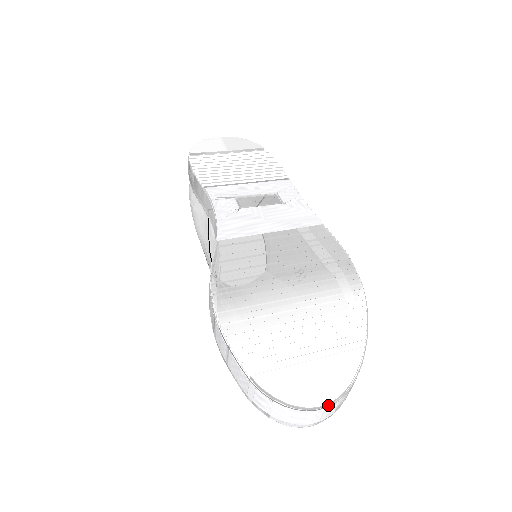
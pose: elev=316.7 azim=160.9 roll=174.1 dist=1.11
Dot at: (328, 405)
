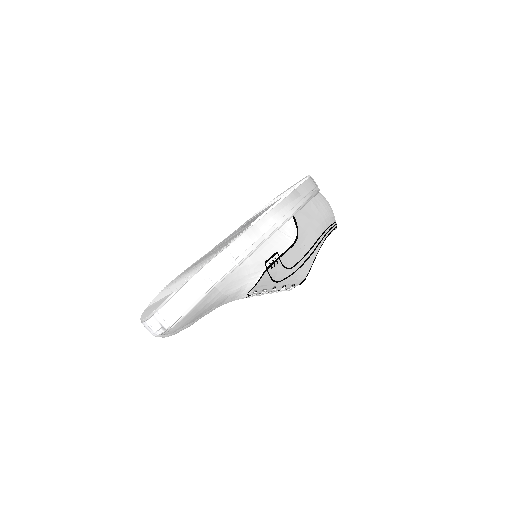
Dot at: (146, 320)
